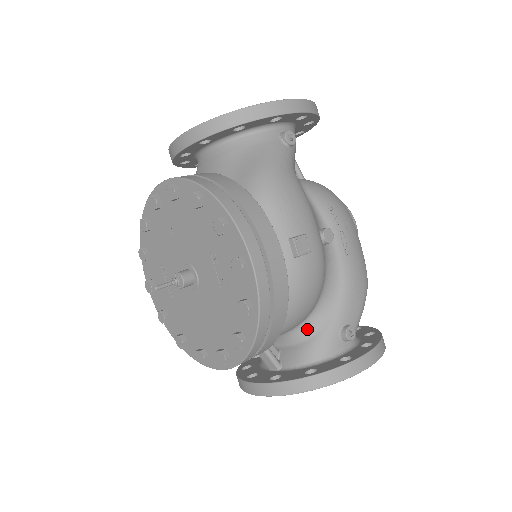
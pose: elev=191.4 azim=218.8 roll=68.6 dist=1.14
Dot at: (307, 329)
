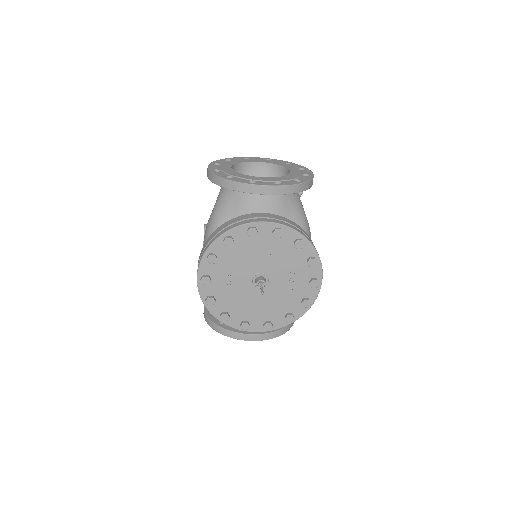
Dot at: occluded
